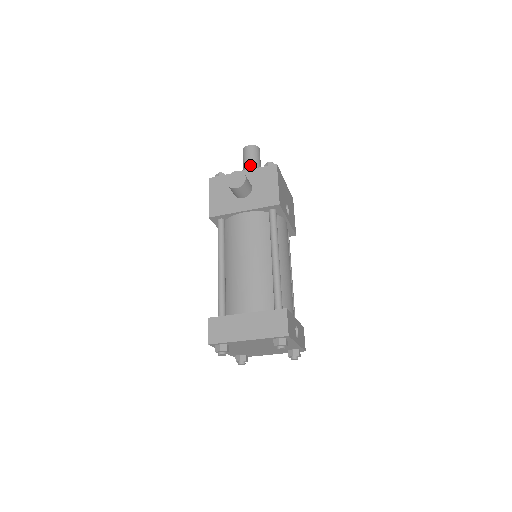
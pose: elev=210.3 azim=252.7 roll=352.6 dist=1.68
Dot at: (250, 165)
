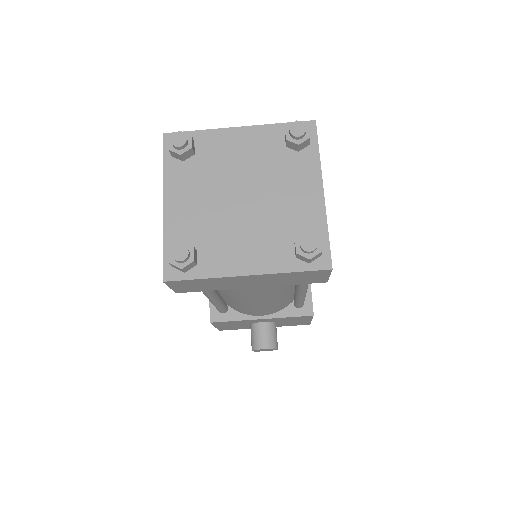
Dot at: occluded
